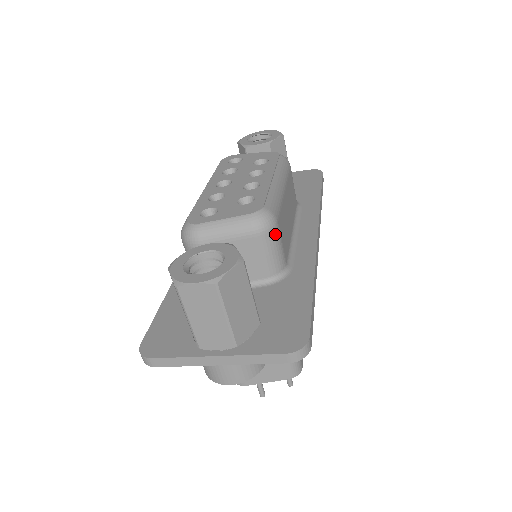
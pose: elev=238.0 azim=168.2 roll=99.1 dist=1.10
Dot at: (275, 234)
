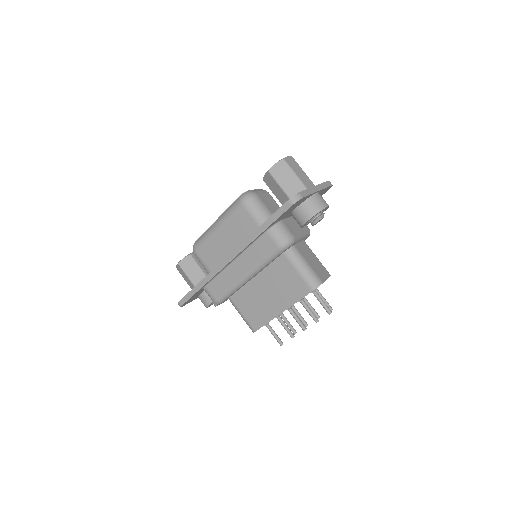
Dot at: occluded
